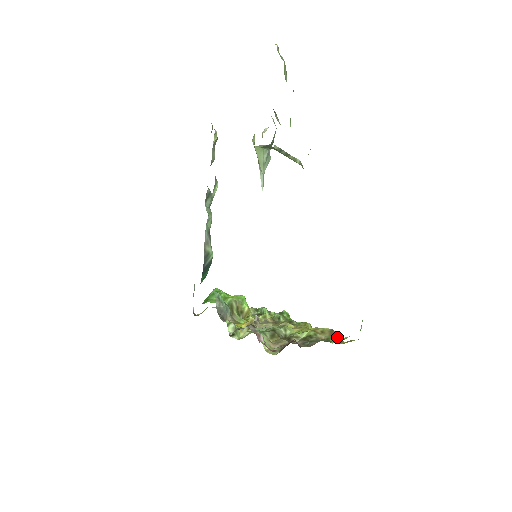
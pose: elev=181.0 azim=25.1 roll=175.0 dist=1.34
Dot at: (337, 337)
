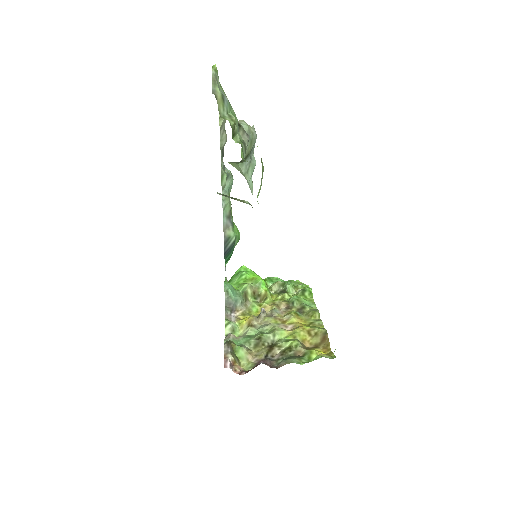
Dot at: (314, 353)
